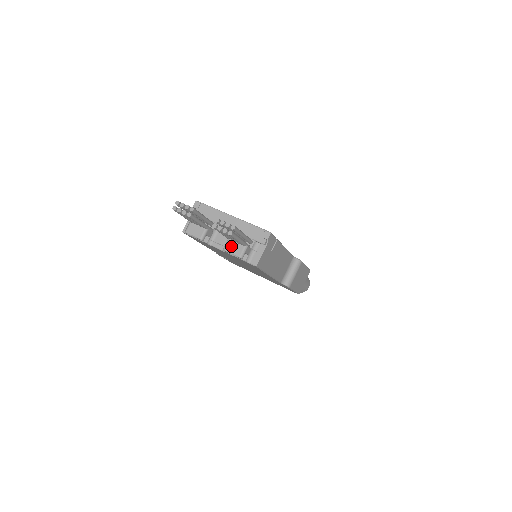
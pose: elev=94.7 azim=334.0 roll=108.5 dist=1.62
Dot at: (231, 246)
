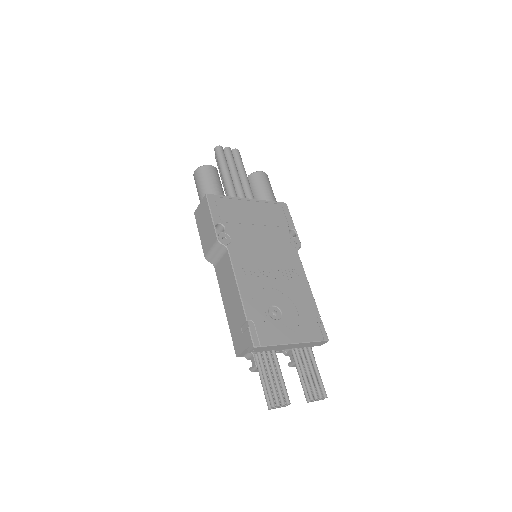
Dot at: occluded
